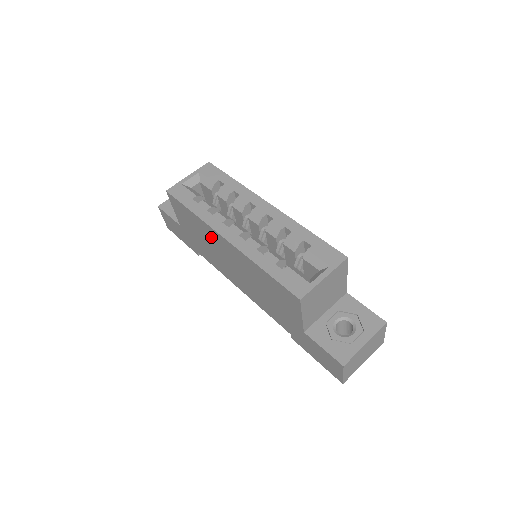
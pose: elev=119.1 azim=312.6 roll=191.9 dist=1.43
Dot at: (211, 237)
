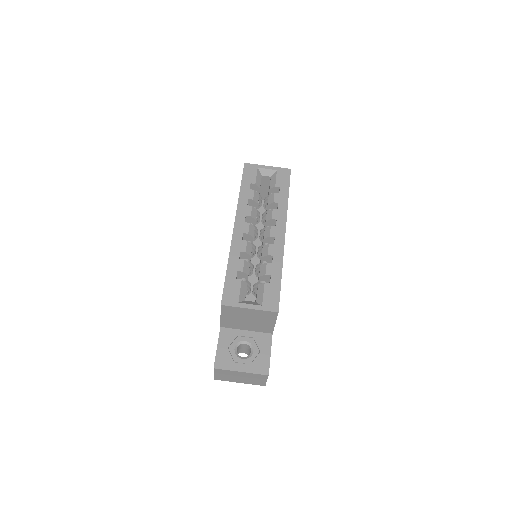
Dot at: occluded
